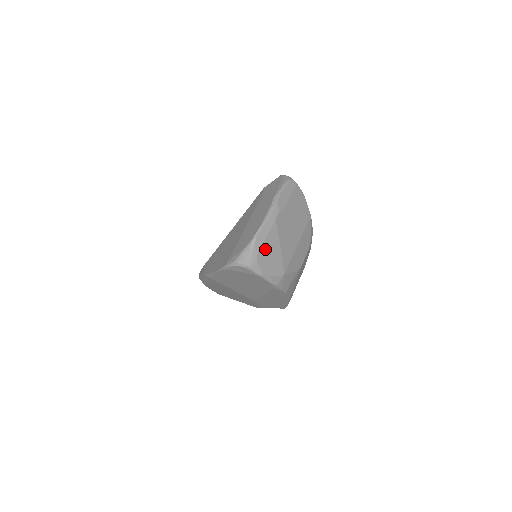
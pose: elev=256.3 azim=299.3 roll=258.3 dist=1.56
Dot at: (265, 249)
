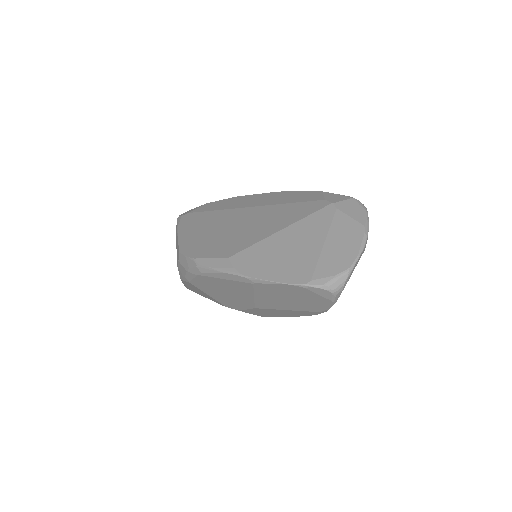
Dot at: occluded
